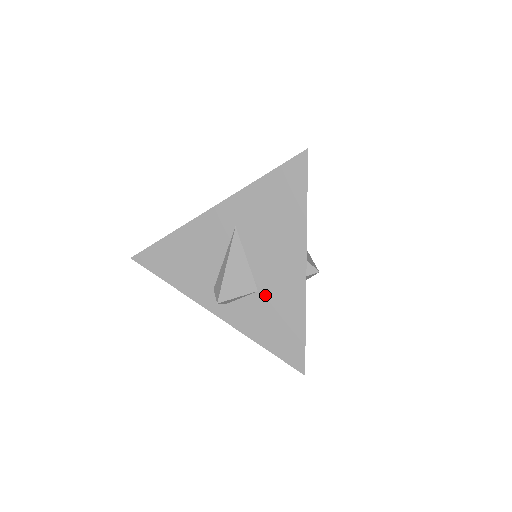
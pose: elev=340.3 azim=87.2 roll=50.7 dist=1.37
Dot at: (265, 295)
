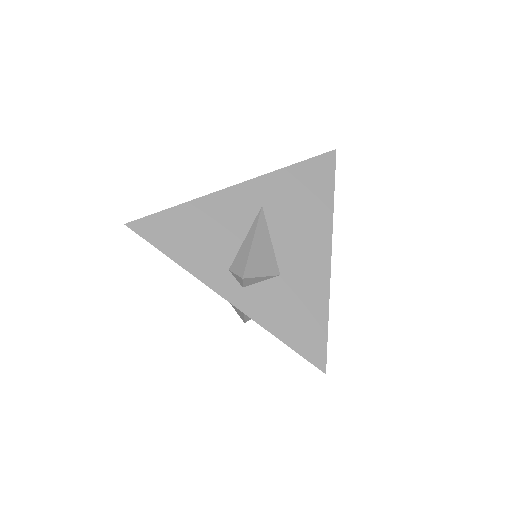
Dot at: (288, 280)
